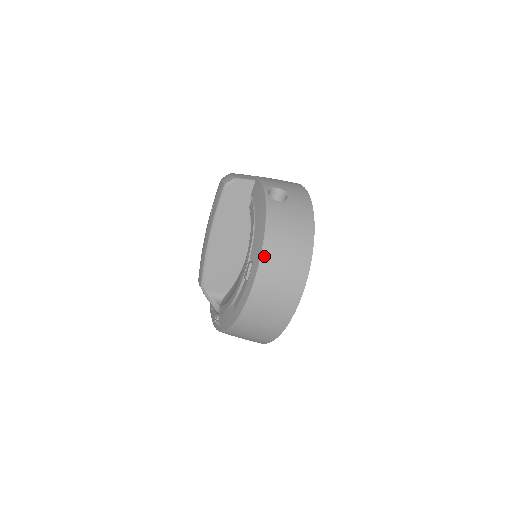
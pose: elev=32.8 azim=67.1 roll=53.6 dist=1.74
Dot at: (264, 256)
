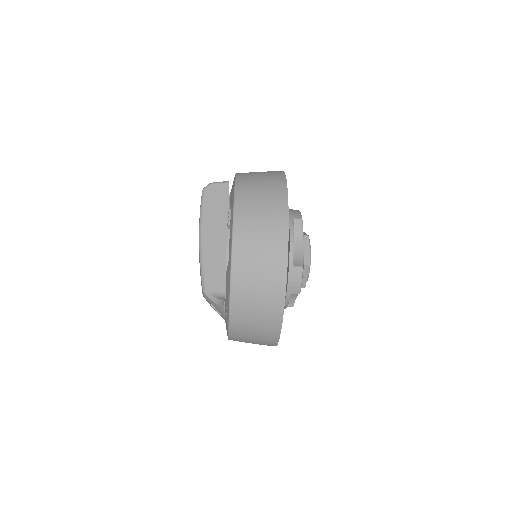
Dot at: (237, 193)
